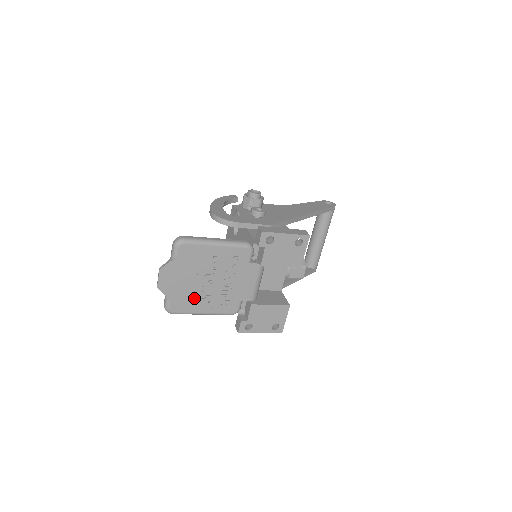
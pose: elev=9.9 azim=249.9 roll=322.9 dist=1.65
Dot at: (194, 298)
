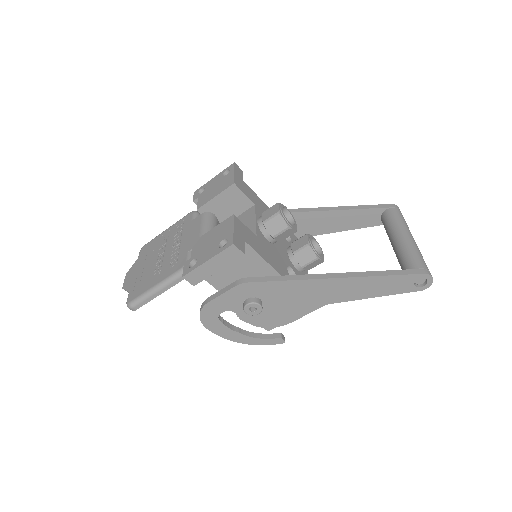
Dot at: (148, 278)
